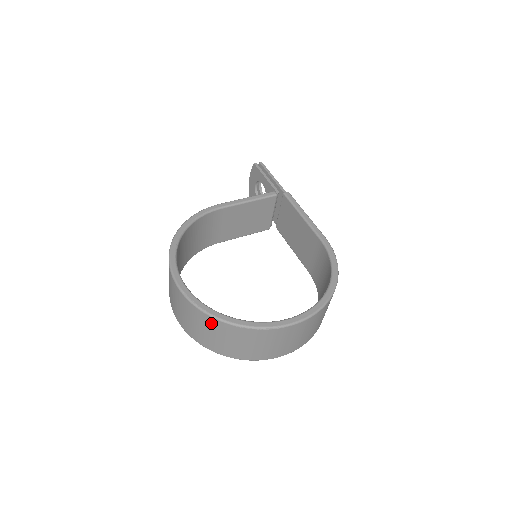
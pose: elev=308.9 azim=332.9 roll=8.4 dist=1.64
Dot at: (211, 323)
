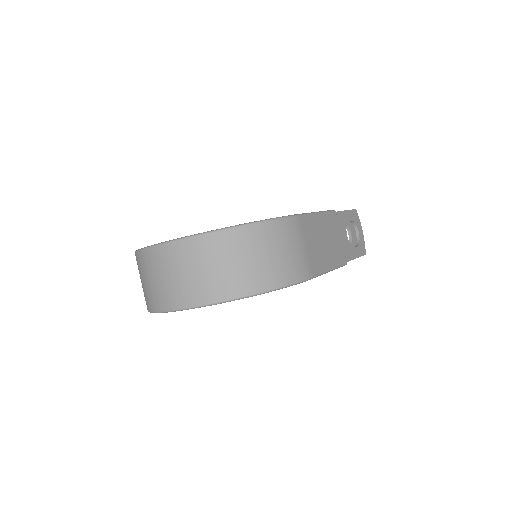
Dot at: occluded
